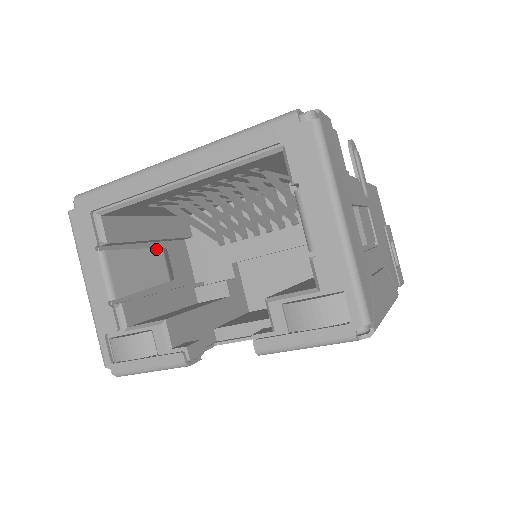
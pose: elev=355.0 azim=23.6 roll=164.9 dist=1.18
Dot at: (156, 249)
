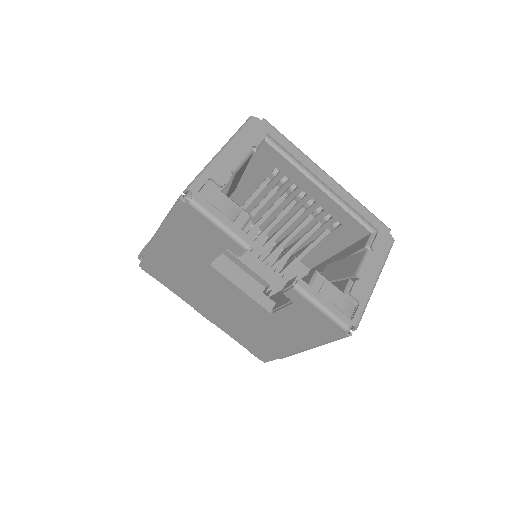
Dot at: occluded
